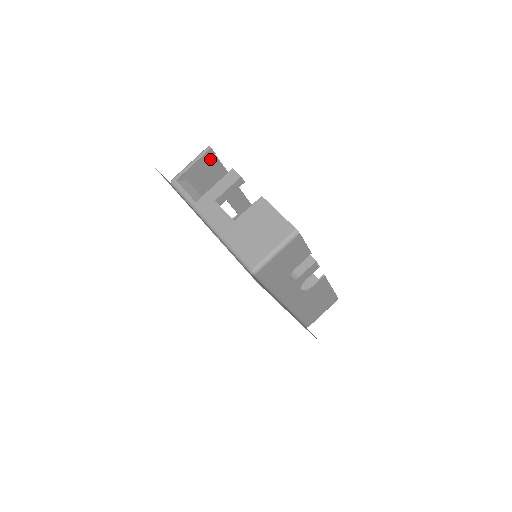
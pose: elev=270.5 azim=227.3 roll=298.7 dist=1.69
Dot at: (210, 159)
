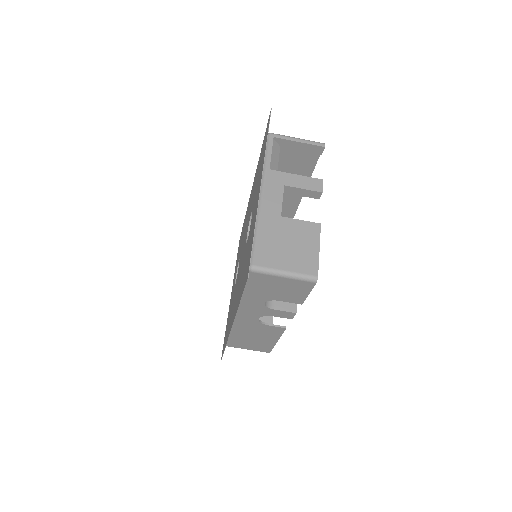
Dot at: (313, 153)
